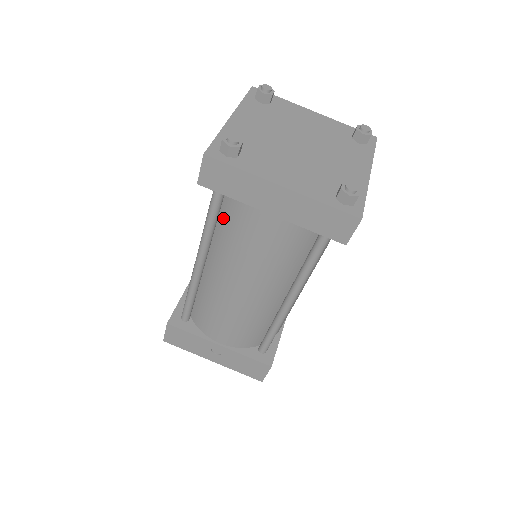
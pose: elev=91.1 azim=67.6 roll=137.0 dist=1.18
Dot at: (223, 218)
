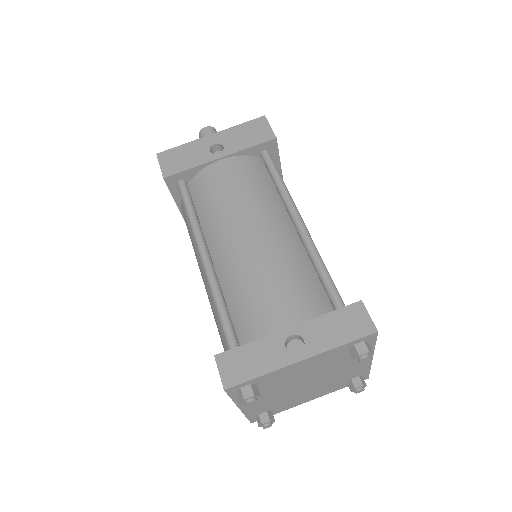
Dot at: occluded
